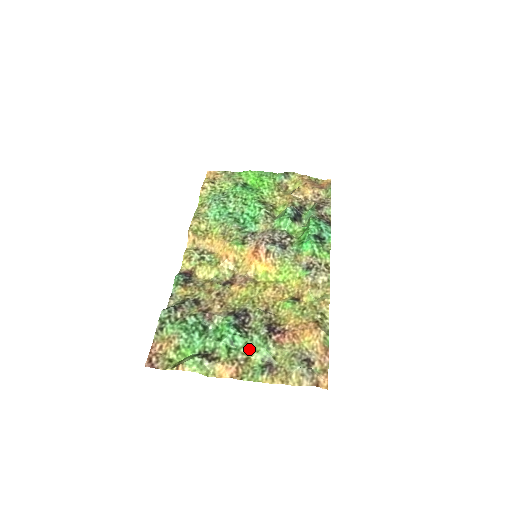
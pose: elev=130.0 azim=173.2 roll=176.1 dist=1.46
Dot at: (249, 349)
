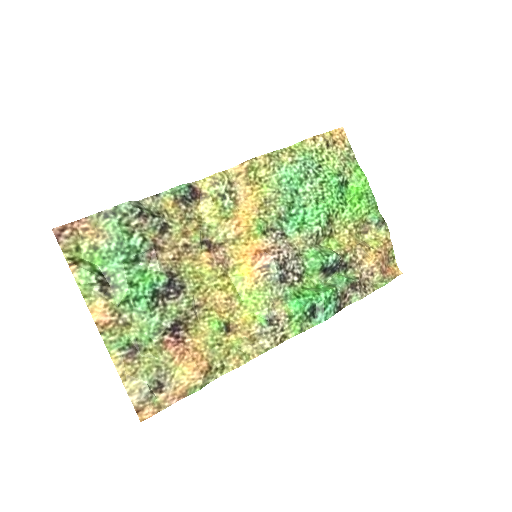
Dot at: (140, 319)
